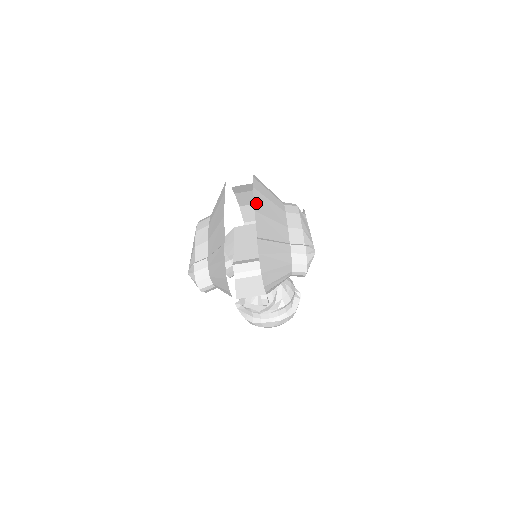
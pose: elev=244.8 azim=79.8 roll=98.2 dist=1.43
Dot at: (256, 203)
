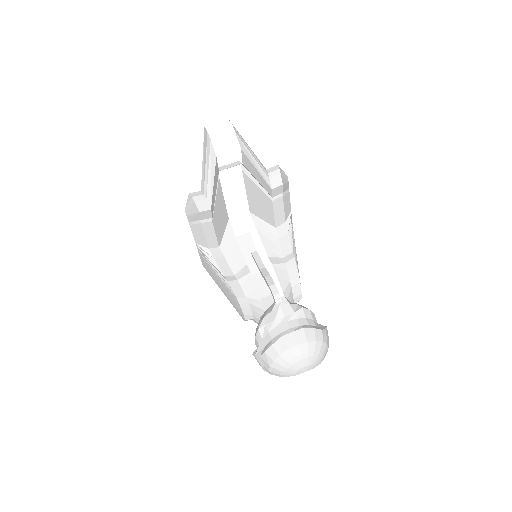
Dot at: occluded
